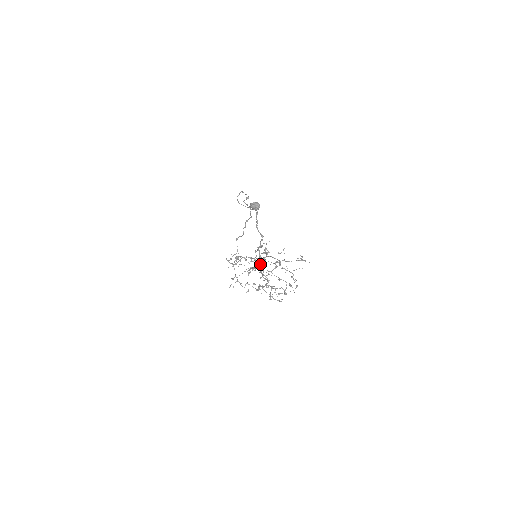
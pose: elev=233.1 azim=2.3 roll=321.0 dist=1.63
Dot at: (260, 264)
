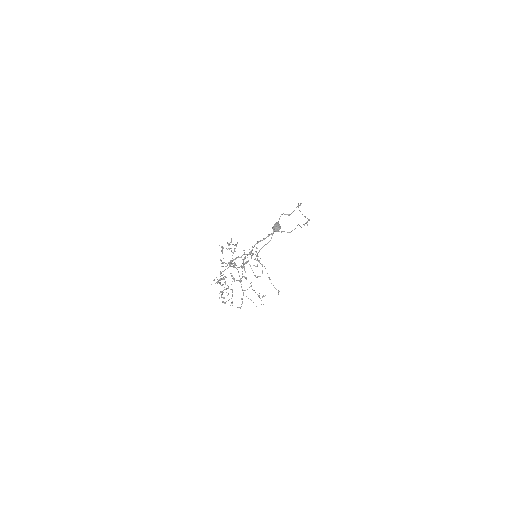
Dot at: occluded
